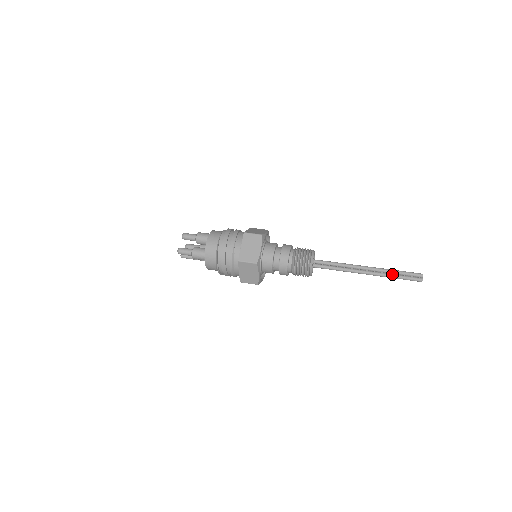
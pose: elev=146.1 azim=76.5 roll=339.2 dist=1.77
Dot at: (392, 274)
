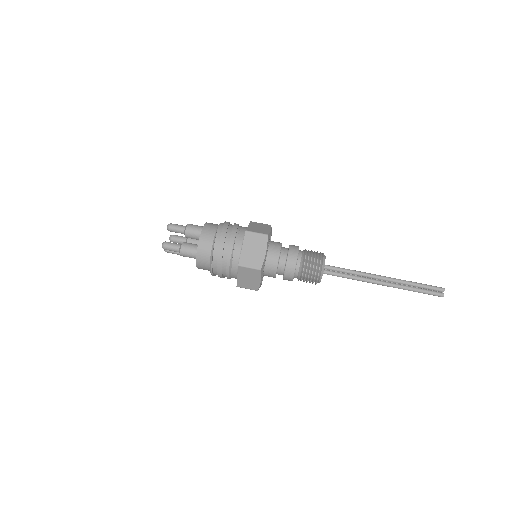
Dot at: (411, 287)
